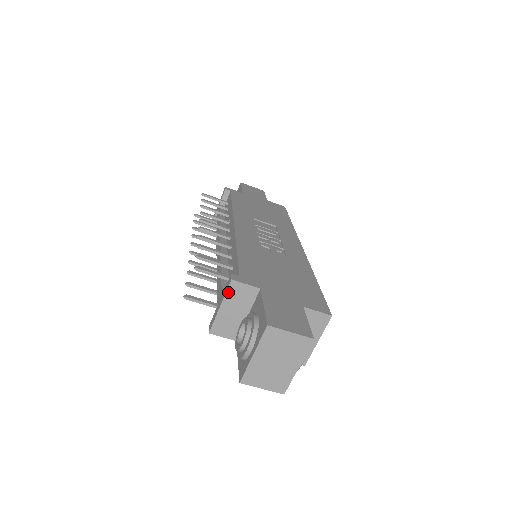
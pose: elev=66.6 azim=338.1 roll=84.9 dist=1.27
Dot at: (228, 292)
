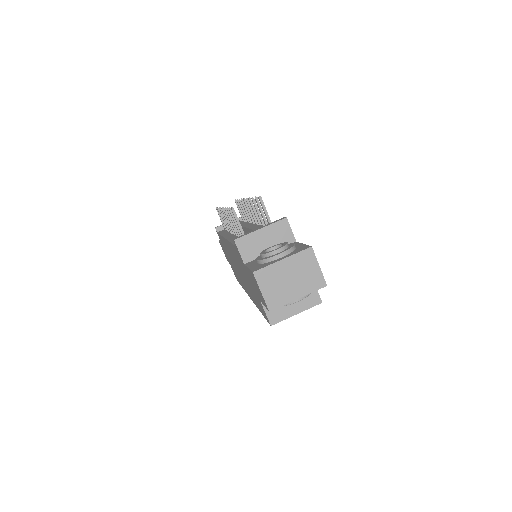
Dot at: (276, 224)
